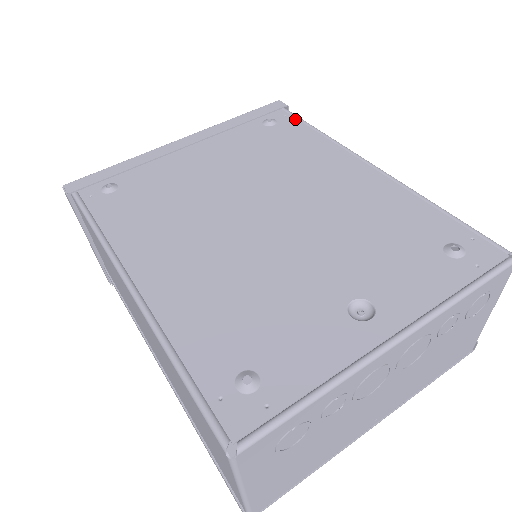
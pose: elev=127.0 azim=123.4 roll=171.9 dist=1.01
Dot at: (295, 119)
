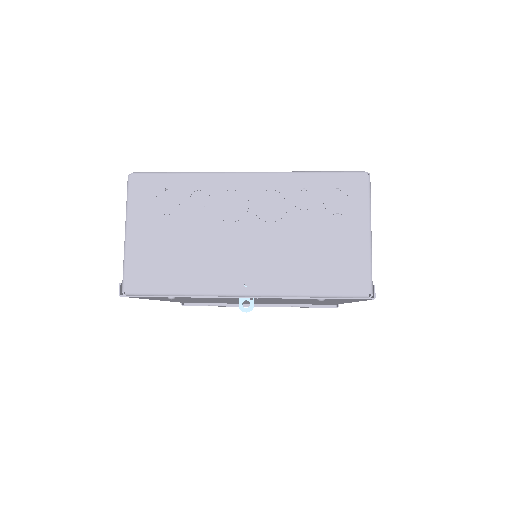
Dot at: occluded
